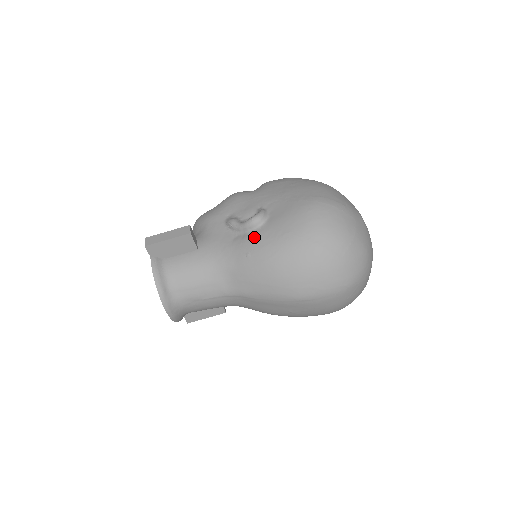
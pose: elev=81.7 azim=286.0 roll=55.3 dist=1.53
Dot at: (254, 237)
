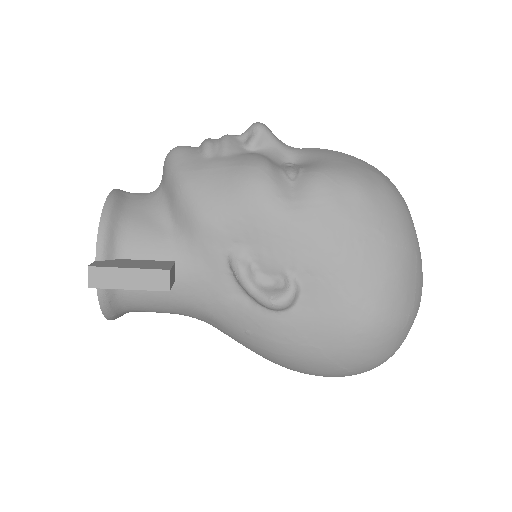
Dot at: (266, 322)
